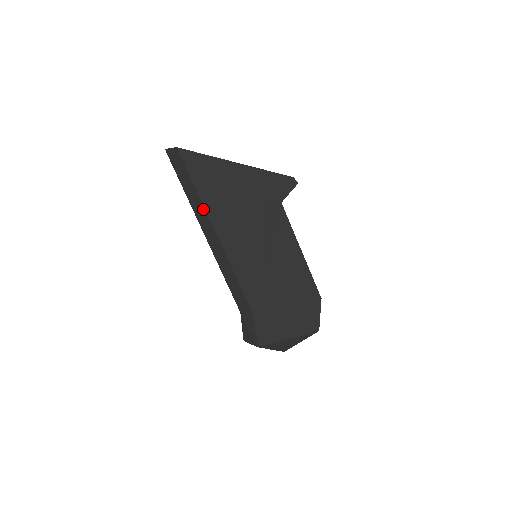
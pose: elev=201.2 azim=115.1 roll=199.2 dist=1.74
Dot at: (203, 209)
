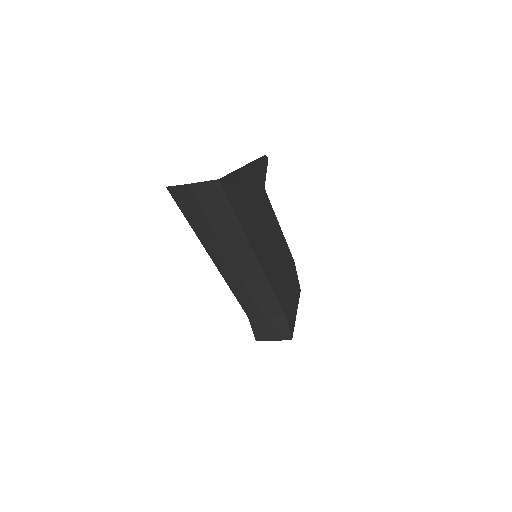
Dot at: (245, 241)
